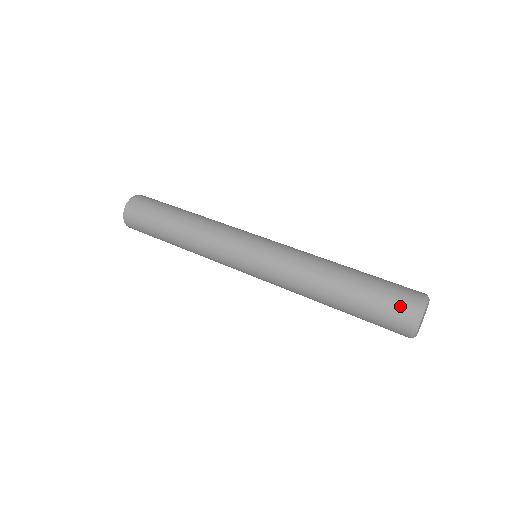
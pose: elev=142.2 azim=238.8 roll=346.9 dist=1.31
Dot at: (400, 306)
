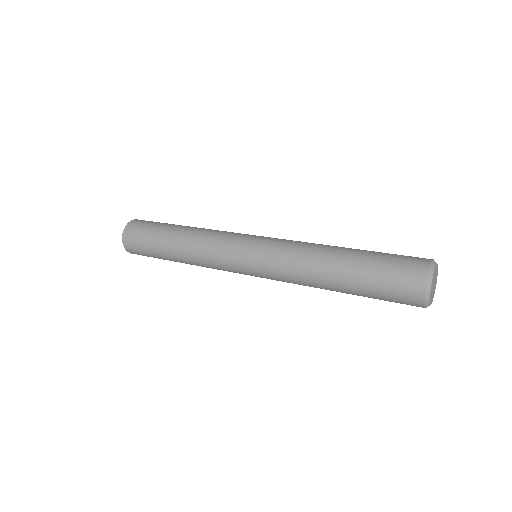
Dot at: (406, 279)
